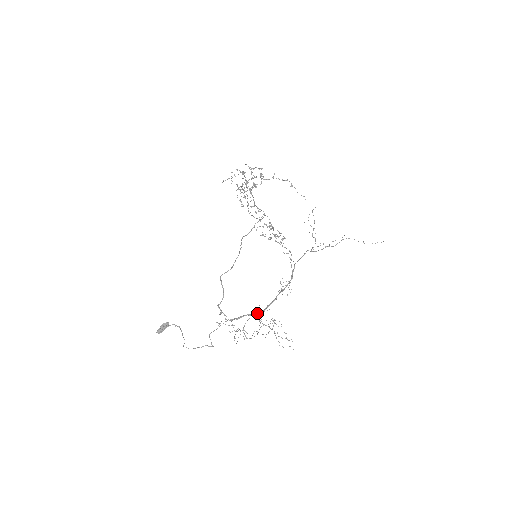
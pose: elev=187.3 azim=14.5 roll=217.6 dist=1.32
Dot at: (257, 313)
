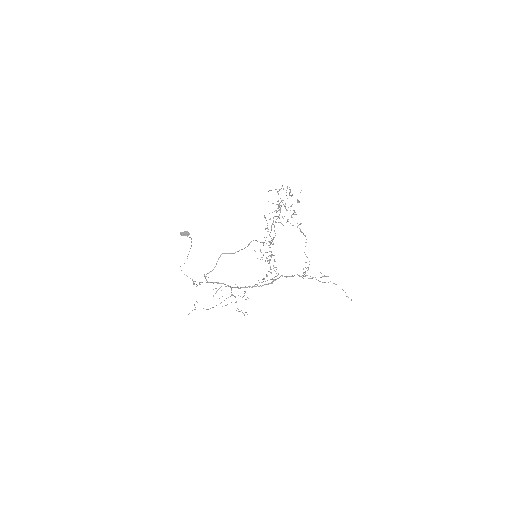
Dot at: (233, 287)
